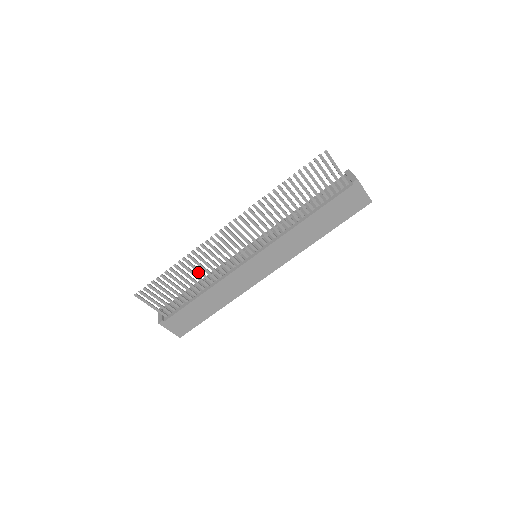
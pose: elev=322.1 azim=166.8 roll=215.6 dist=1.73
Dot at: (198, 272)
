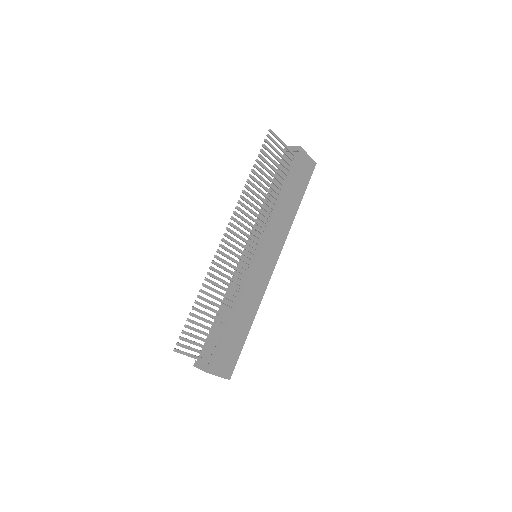
Dot at: (219, 294)
